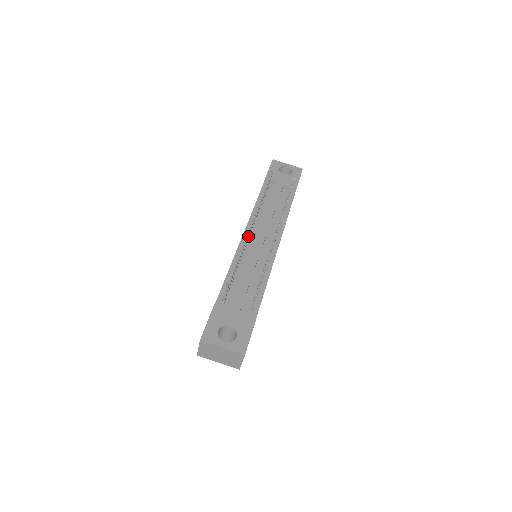
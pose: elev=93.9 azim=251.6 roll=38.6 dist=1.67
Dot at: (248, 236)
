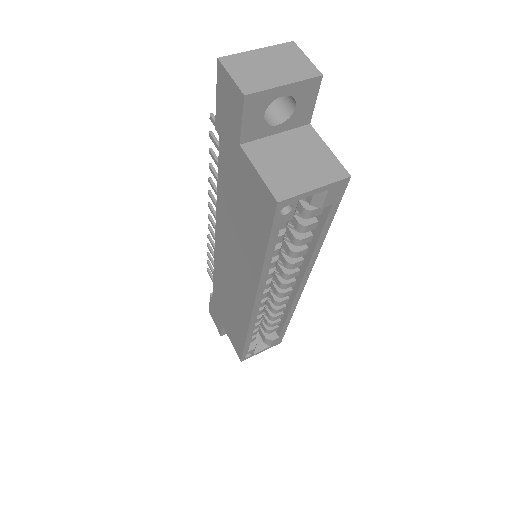
Dot at: occluded
